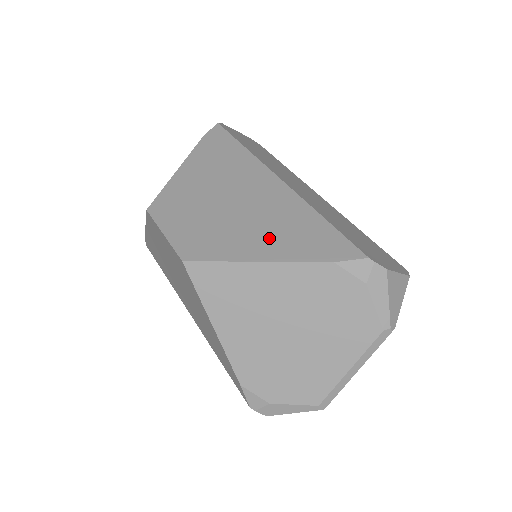
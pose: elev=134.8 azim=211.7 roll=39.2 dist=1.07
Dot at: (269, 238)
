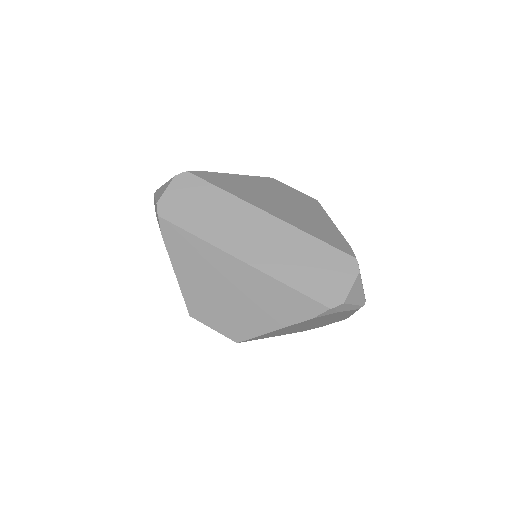
Dot at: (269, 314)
